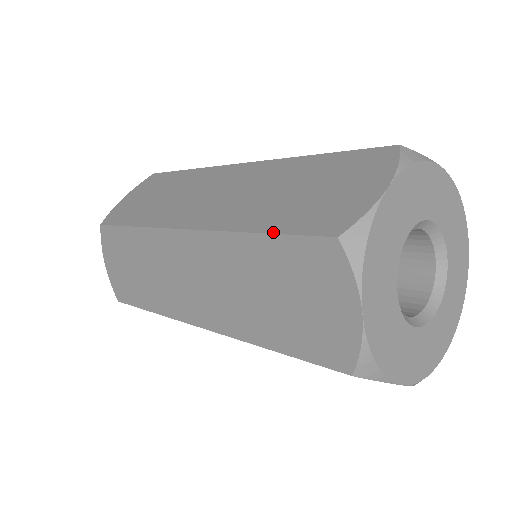
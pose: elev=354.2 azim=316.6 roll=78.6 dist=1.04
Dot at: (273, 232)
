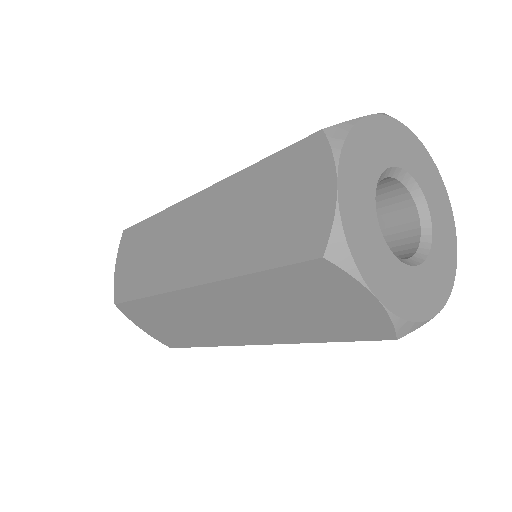
Dot at: (271, 155)
